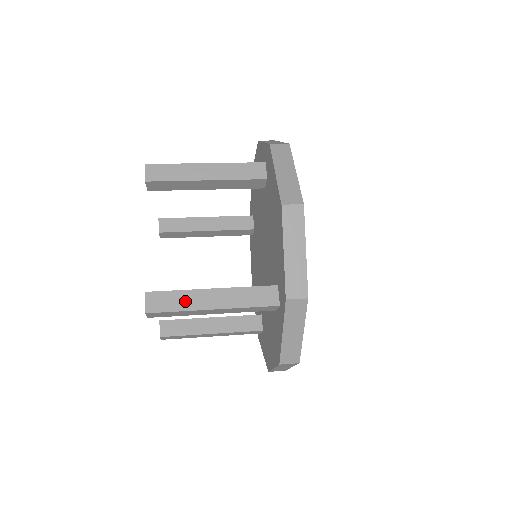
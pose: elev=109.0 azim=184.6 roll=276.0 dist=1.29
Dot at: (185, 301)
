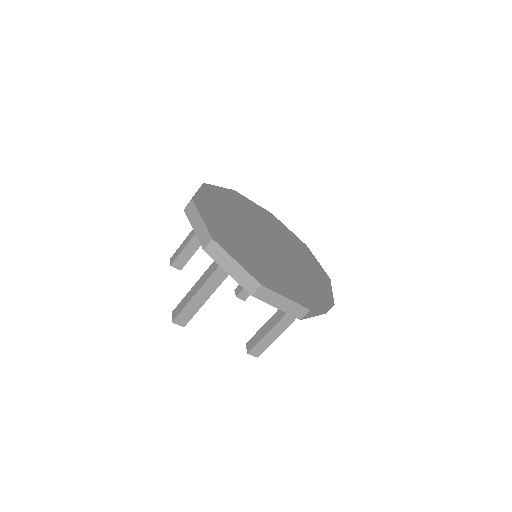
Dot at: (186, 301)
